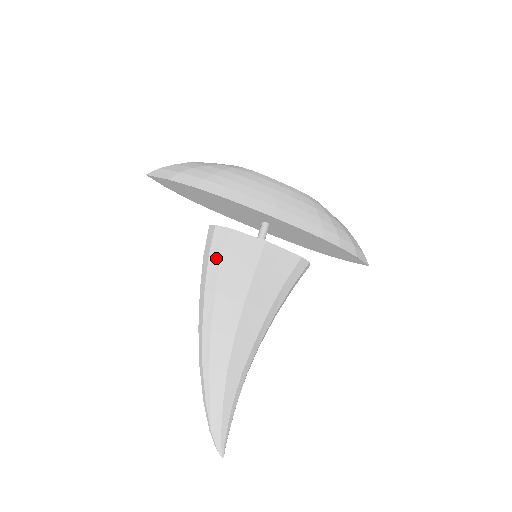
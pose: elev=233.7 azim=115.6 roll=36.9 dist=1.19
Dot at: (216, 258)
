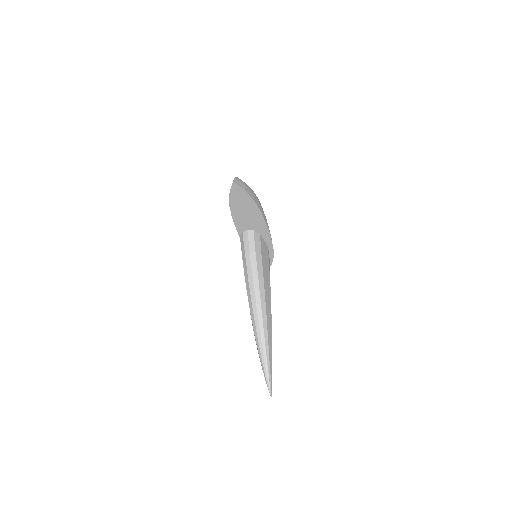
Dot at: (259, 255)
